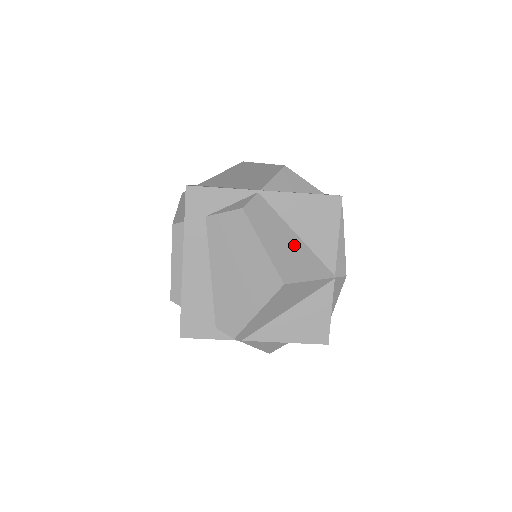
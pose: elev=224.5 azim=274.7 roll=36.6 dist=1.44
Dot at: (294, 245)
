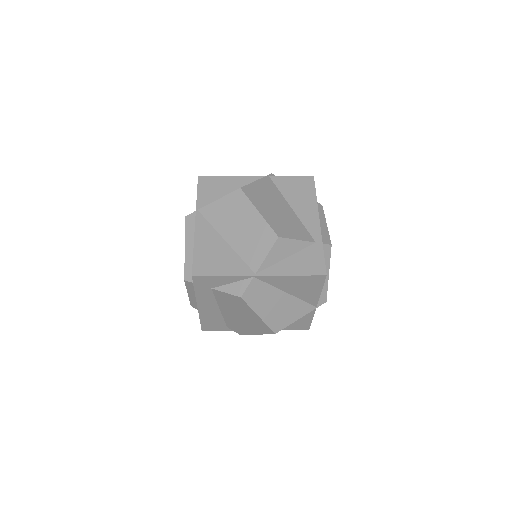
Dot at: (284, 302)
